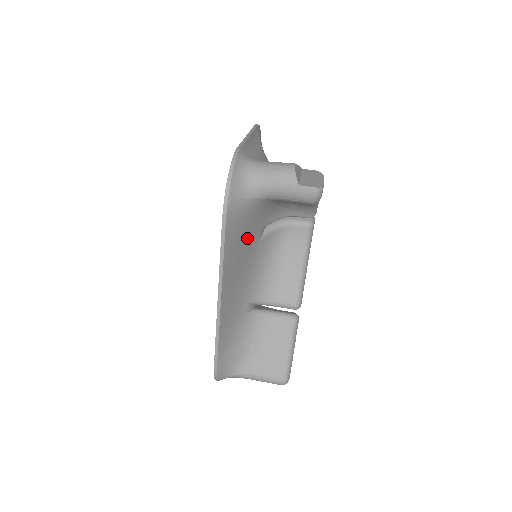
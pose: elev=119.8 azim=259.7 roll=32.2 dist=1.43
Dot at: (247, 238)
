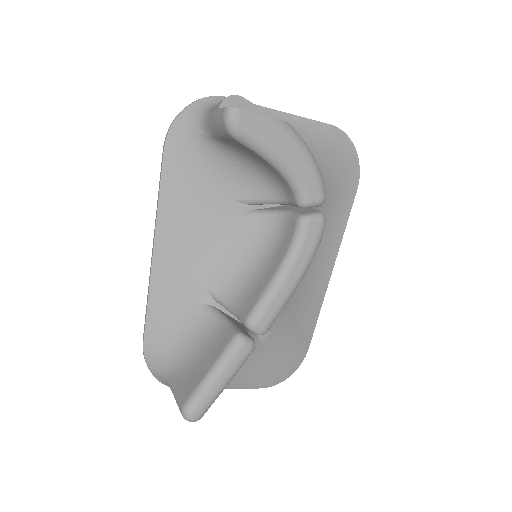
Dot at: (207, 195)
